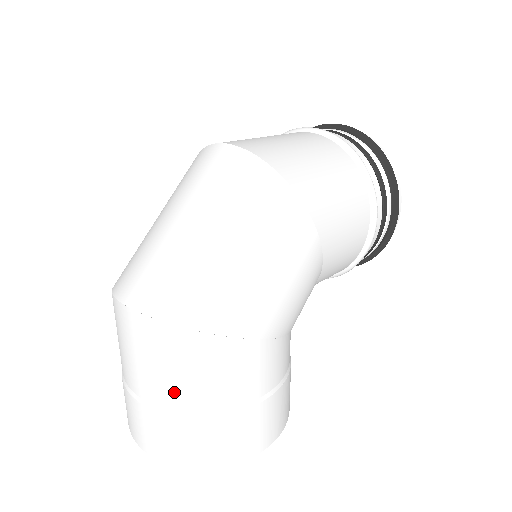
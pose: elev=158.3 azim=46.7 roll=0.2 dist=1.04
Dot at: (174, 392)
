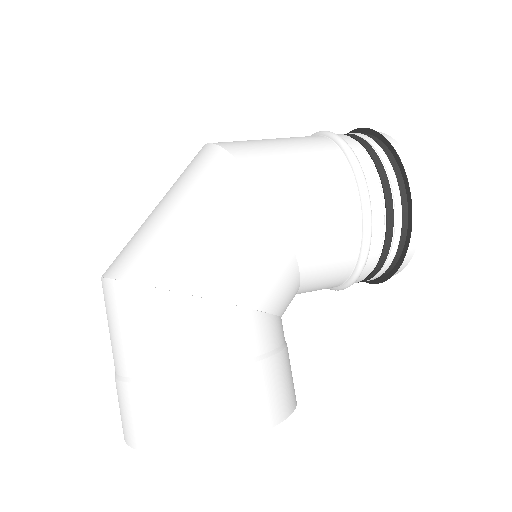
Dot at: (126, 355)
